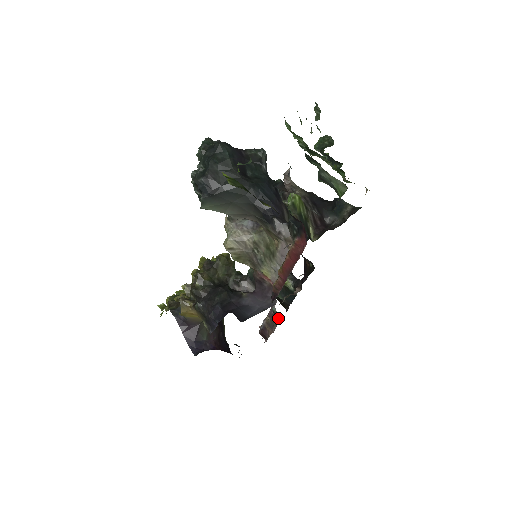
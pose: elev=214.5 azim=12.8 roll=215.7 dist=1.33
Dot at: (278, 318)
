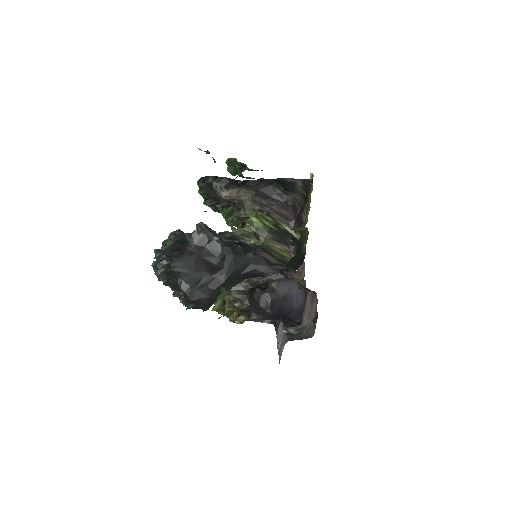
Dot at: occluded
